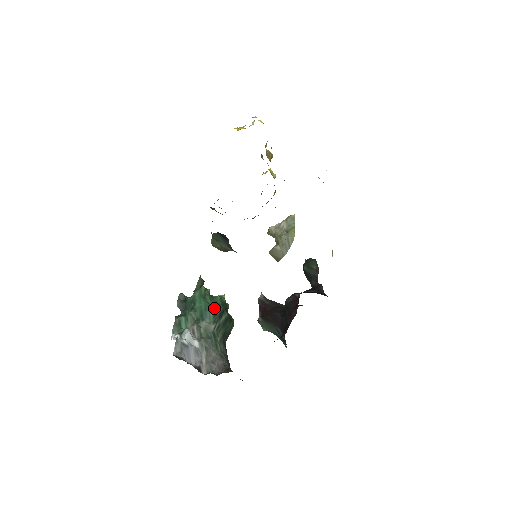
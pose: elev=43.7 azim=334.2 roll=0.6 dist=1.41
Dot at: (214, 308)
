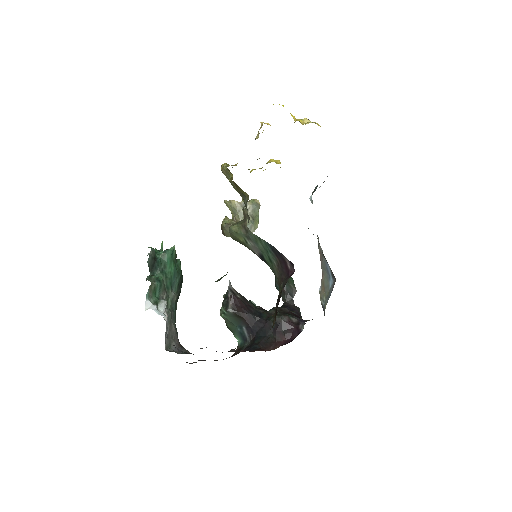
Dot at: (179, 276)
